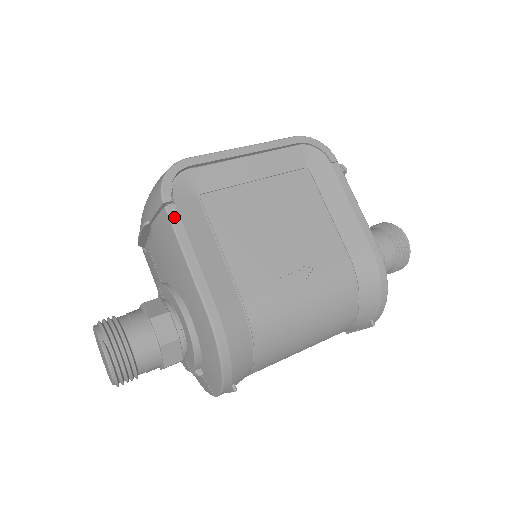
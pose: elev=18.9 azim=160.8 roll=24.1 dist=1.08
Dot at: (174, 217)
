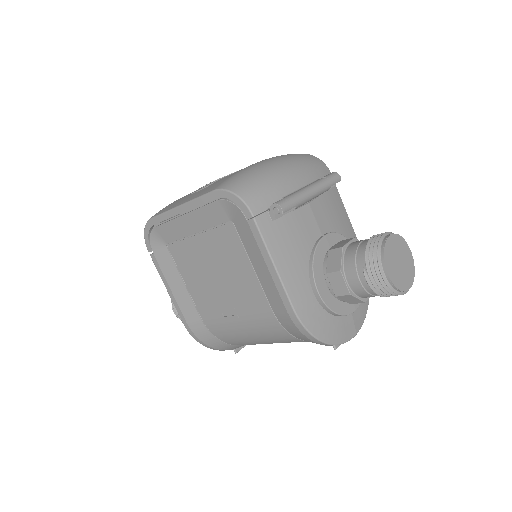
Dot at: (155, 263)
